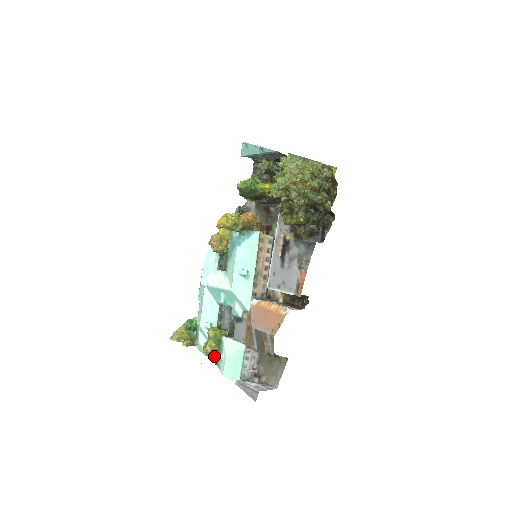
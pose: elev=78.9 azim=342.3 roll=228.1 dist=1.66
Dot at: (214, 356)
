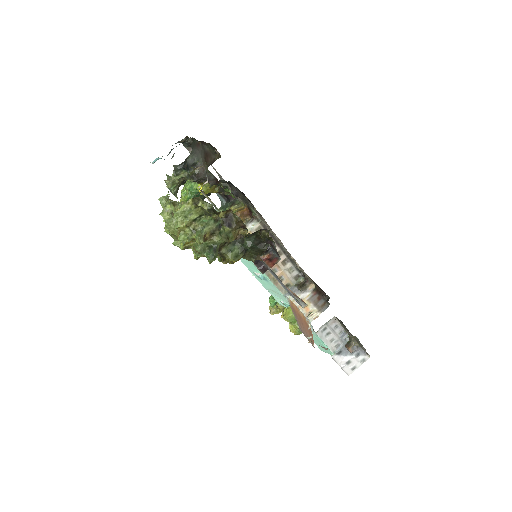
Dot at: occluded
